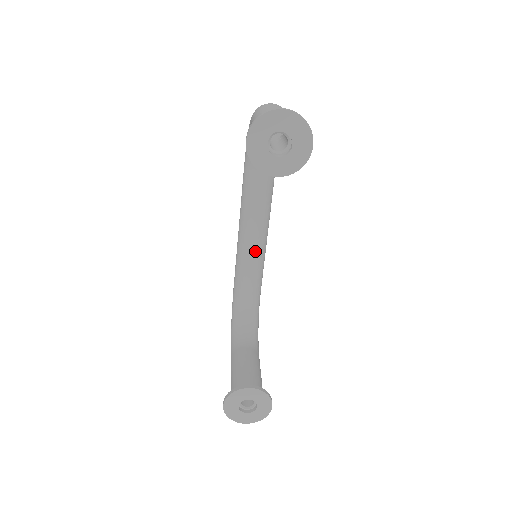
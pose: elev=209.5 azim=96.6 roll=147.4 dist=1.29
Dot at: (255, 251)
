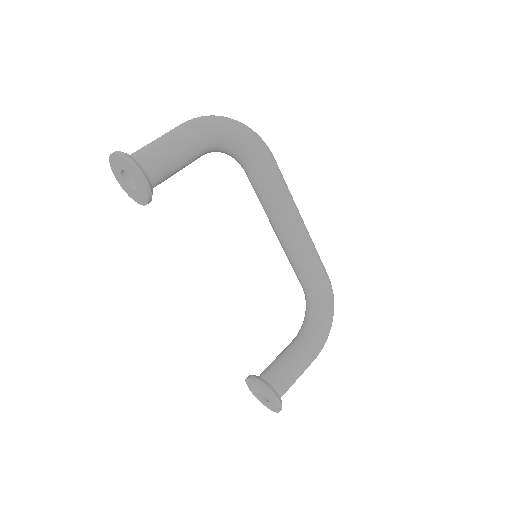
Dot at: (286, 246)
